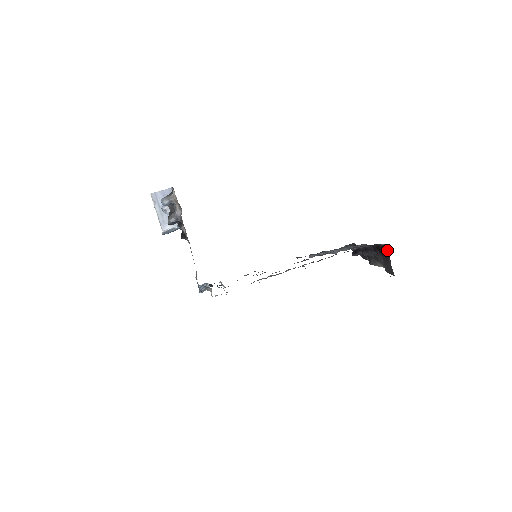
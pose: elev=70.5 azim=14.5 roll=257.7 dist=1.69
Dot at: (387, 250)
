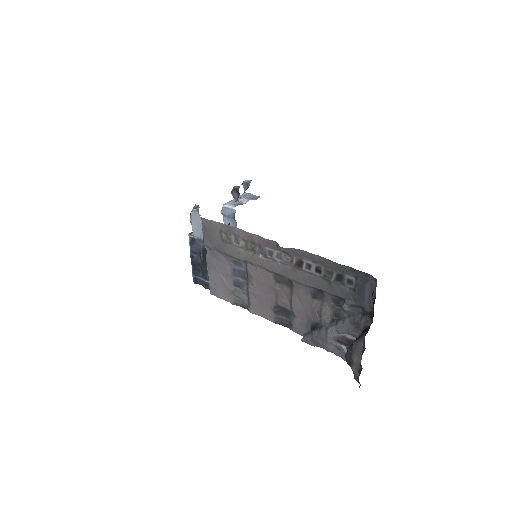
Dot at: occluded
